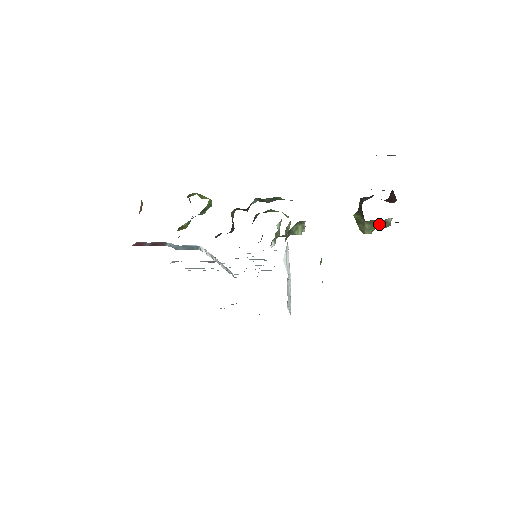
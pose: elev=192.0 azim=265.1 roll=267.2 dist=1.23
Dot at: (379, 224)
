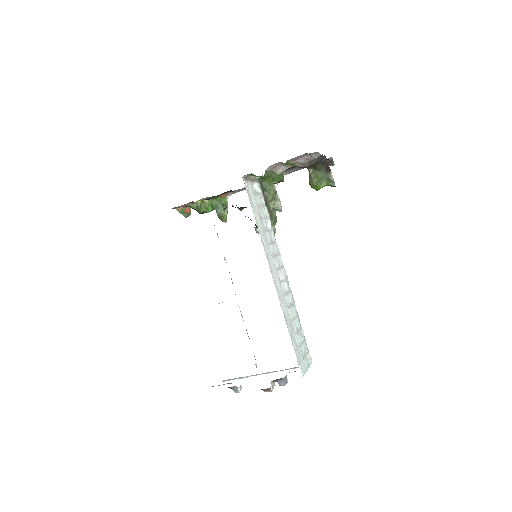
Dot at: (324, 180)
